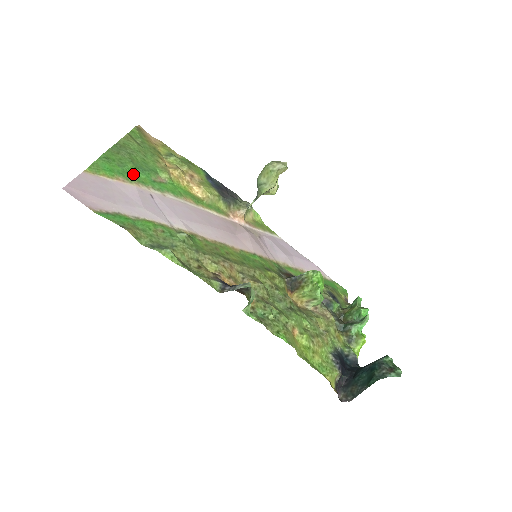
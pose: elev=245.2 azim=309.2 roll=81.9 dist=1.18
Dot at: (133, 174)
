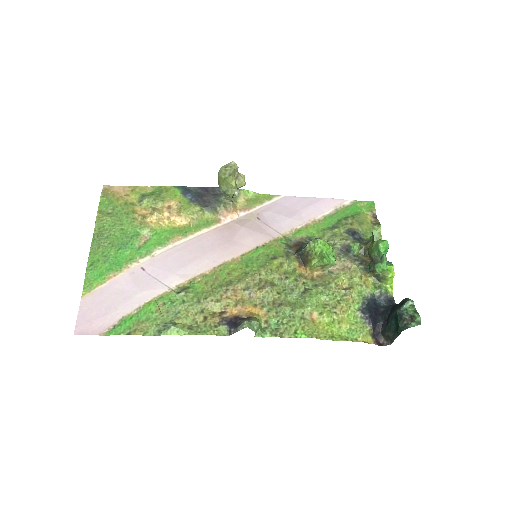
Dot at: (119, 259)
